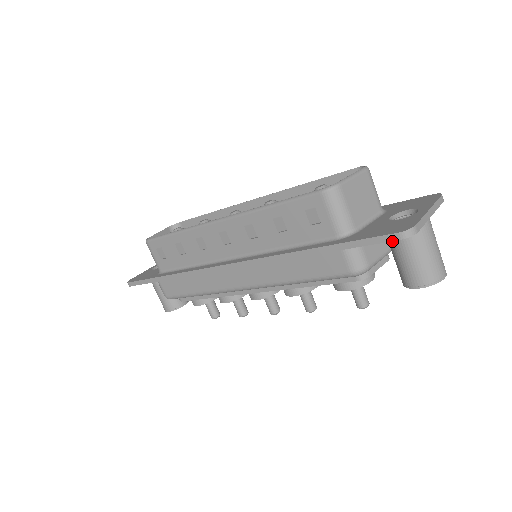
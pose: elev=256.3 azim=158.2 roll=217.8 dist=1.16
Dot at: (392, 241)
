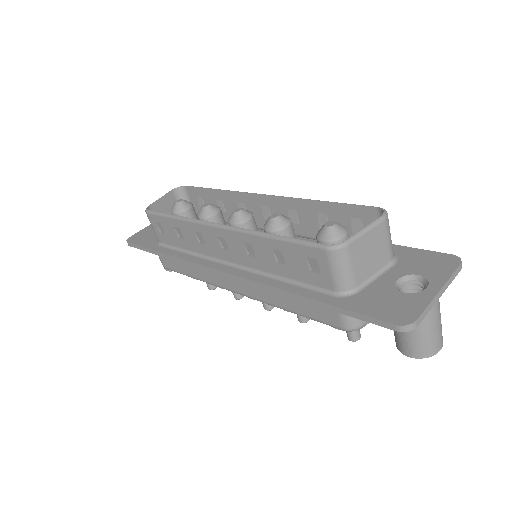
Dot at: occluded
